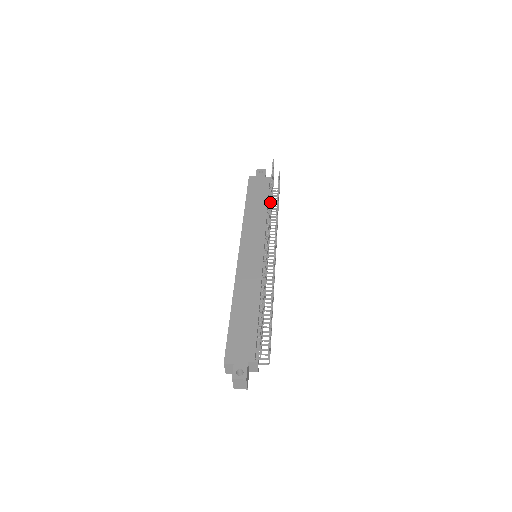
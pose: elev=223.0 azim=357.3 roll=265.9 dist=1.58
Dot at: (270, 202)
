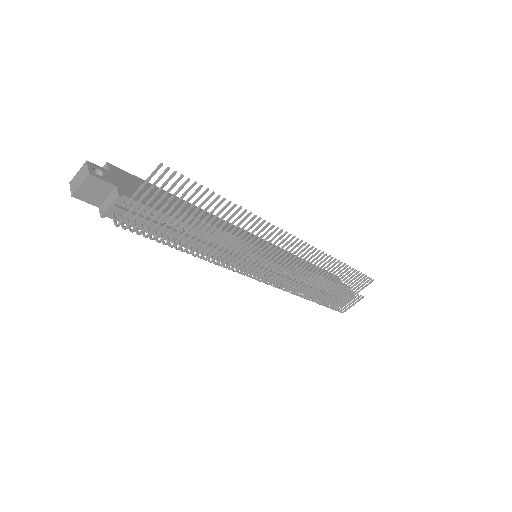
Dot at: (329, 261)
